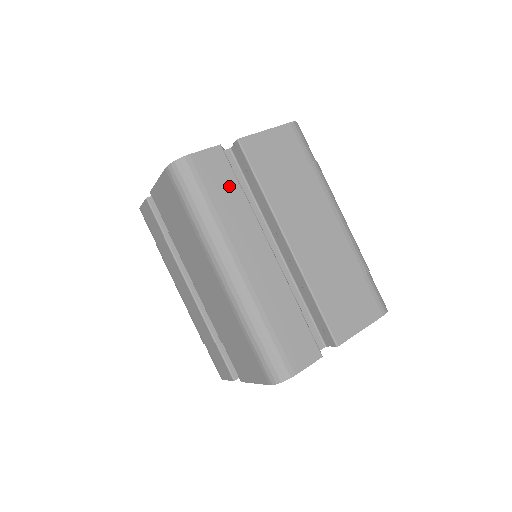
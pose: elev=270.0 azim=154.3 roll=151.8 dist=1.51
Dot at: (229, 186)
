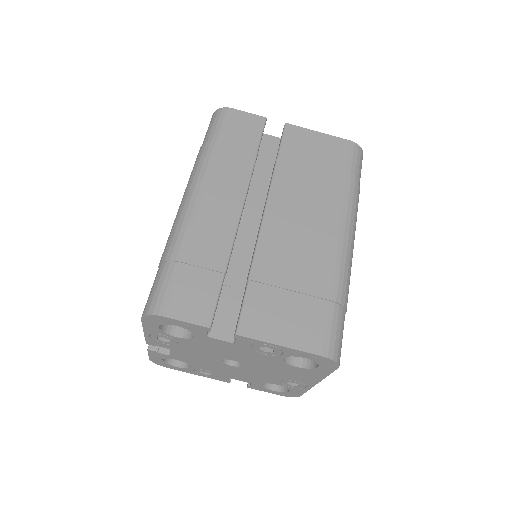
Dot at: (247, 144)
